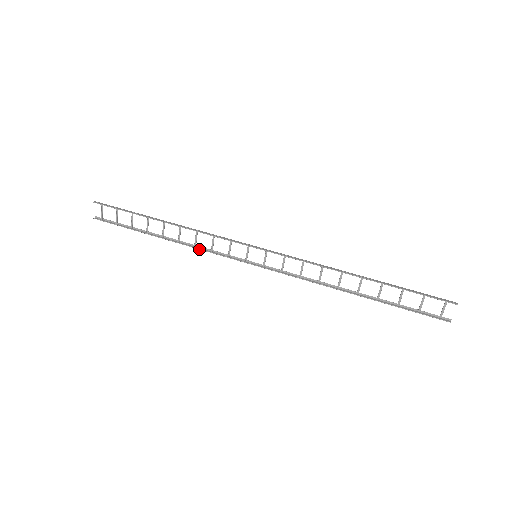
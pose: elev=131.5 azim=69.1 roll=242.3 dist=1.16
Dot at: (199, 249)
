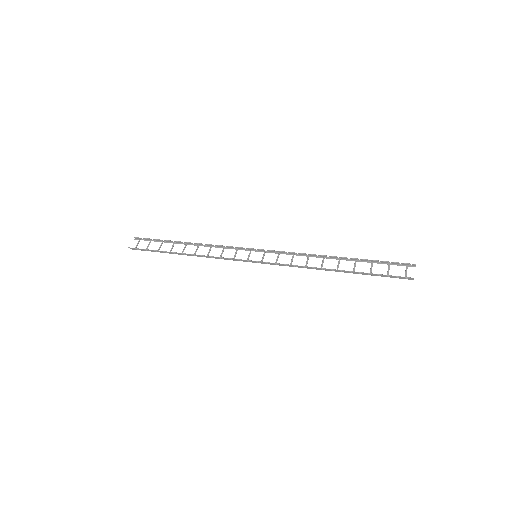
Dot at: (210, 256)
